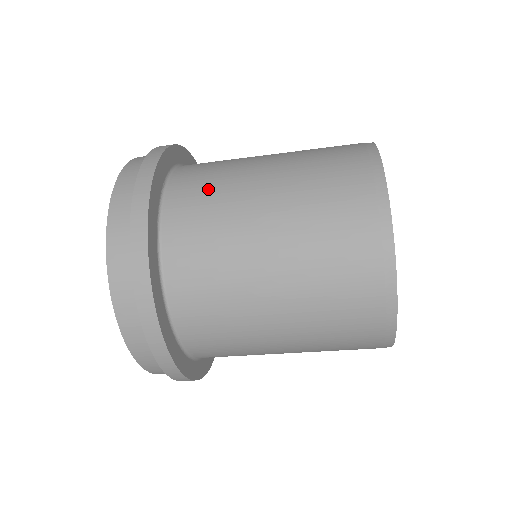
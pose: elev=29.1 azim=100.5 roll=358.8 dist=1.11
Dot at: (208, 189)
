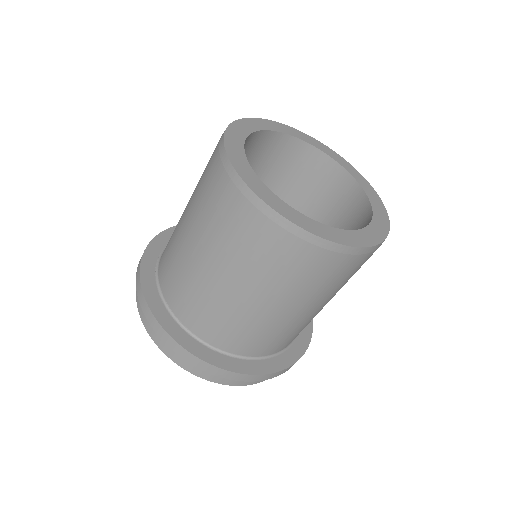
Dot at: occluded
